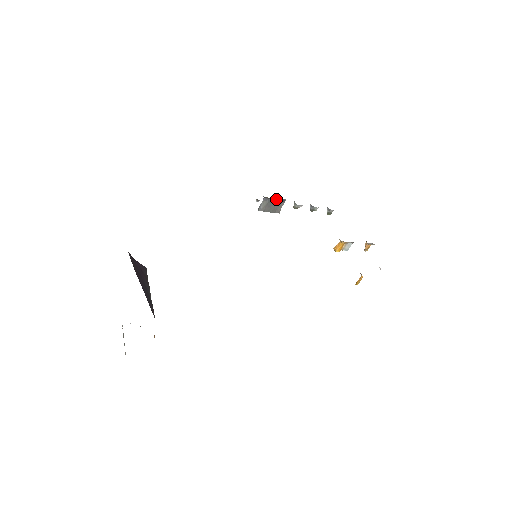
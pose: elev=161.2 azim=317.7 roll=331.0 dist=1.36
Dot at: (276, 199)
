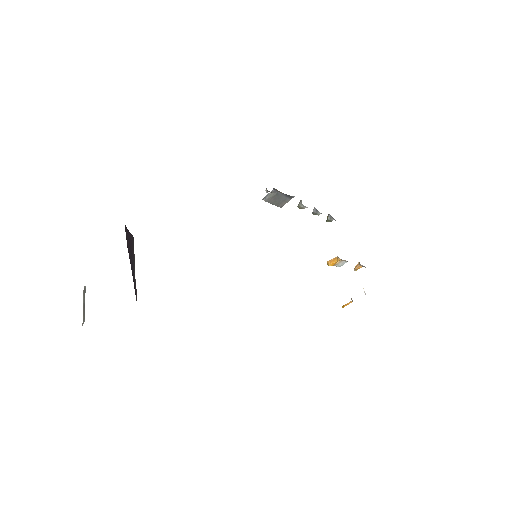
Dot at: (285, 194)
